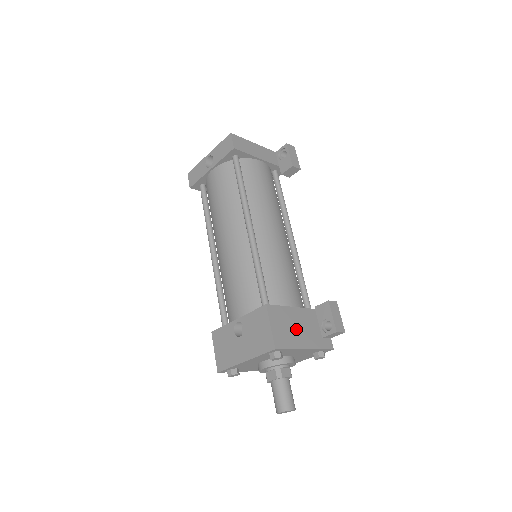
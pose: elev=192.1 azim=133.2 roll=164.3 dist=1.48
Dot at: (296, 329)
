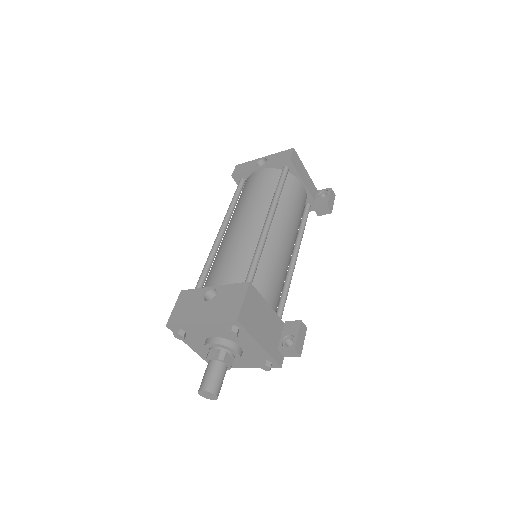
Dot at: (262, 322)
